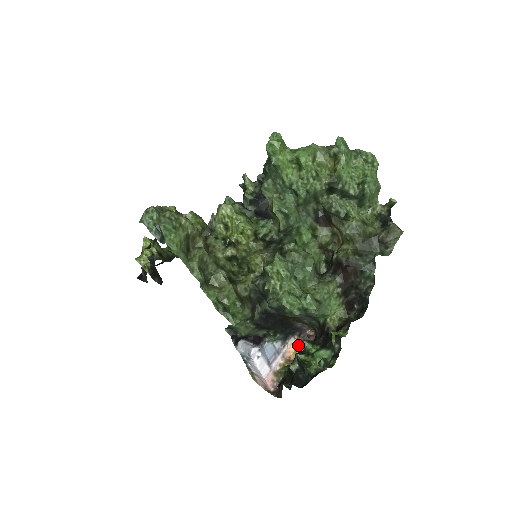
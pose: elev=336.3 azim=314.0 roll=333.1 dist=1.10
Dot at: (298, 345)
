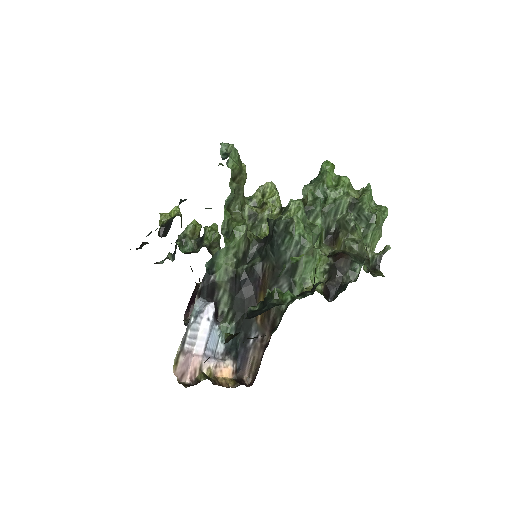
Dot at: (230, 378)
